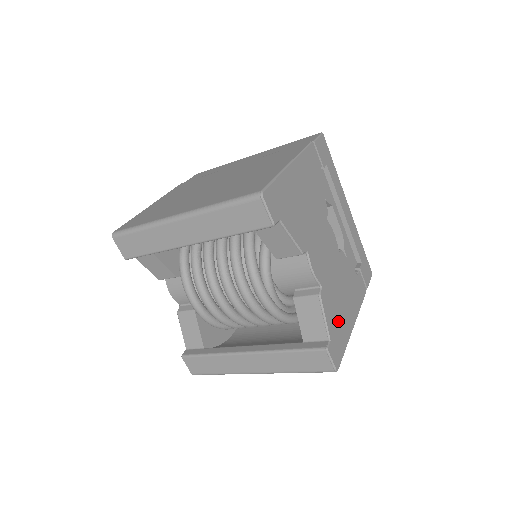
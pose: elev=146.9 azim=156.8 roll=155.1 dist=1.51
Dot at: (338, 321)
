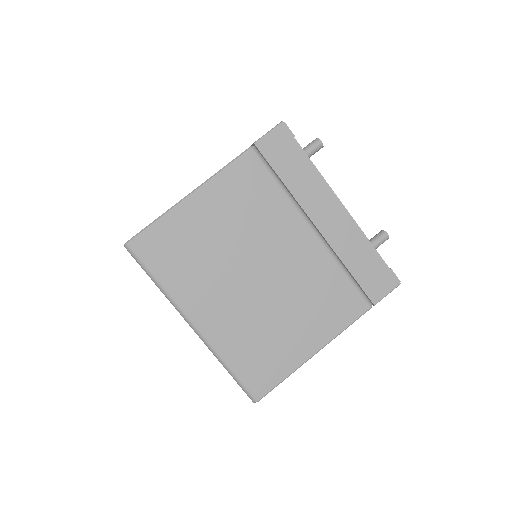
Dot at: occluded
